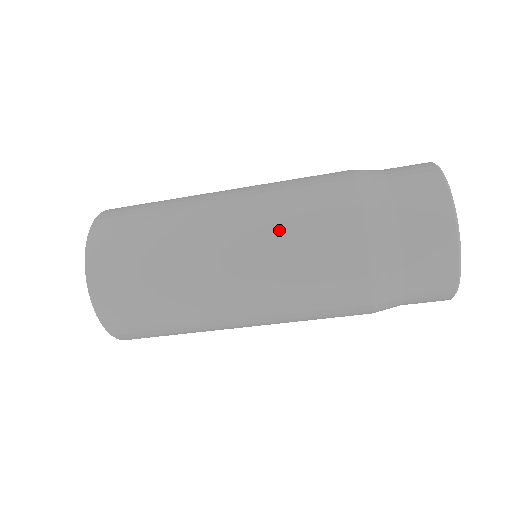
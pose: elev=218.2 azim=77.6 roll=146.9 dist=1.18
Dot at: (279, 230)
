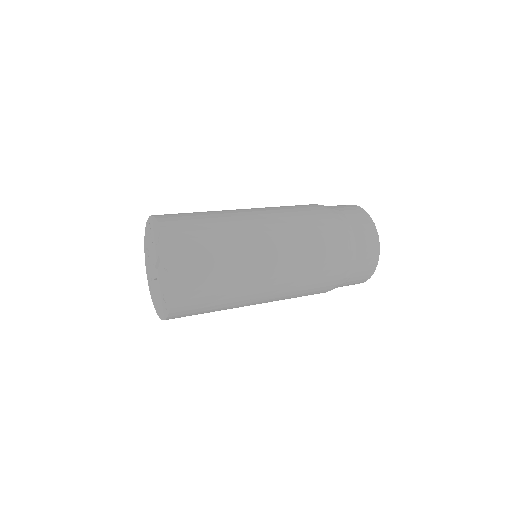
Dot at: (301, 261)
